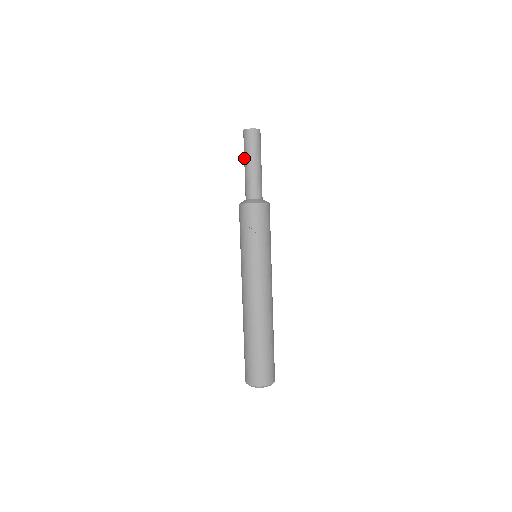
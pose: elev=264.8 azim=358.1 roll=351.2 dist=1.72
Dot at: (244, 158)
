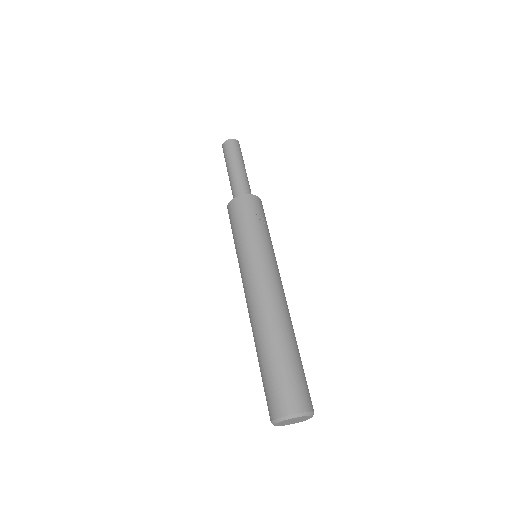
Dot at: (231, 162)
